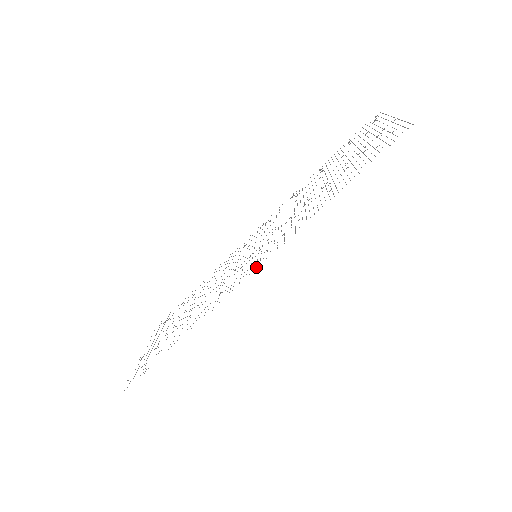
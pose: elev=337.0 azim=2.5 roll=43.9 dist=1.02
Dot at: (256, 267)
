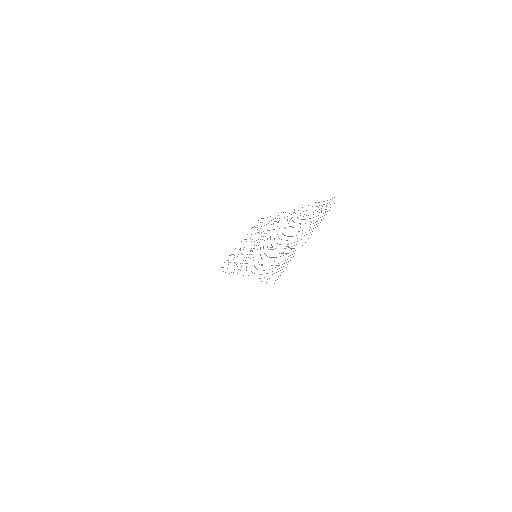
Dot at: occluded
